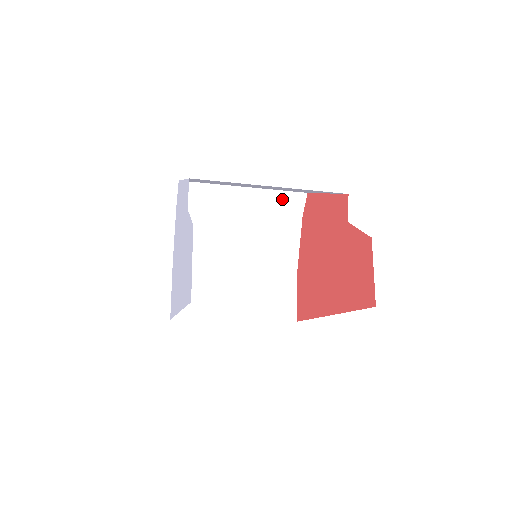
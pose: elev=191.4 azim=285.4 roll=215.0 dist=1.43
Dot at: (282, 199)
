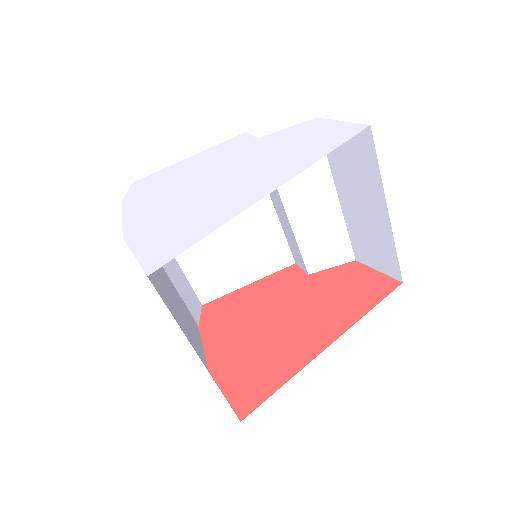
Dot at: (189, 292)
